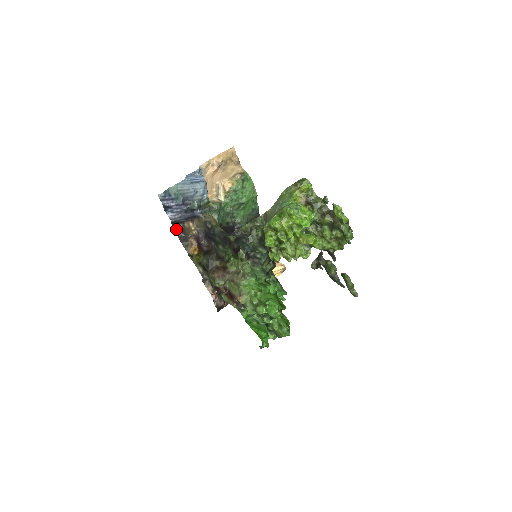
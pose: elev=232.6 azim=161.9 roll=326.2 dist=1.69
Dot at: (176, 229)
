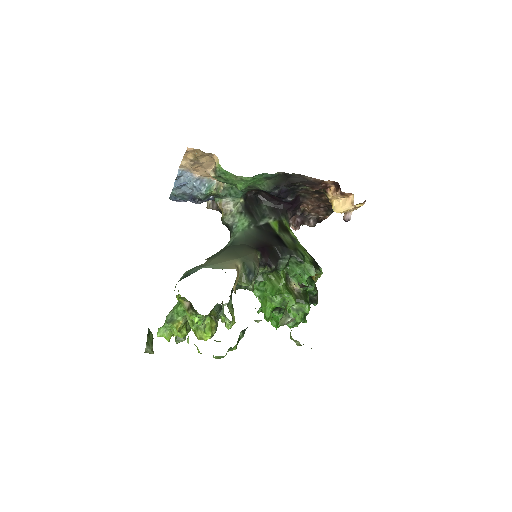
Dot at: (207, 208)
